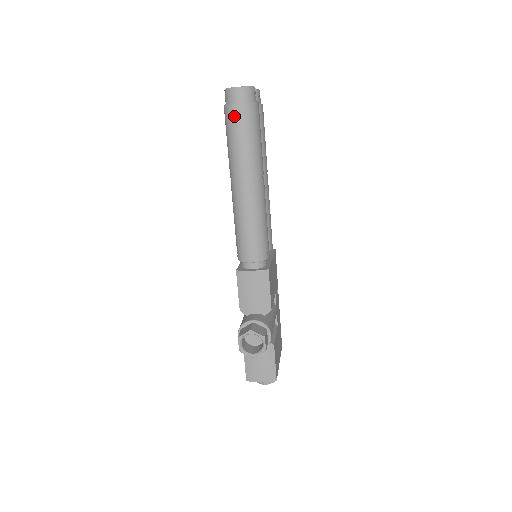
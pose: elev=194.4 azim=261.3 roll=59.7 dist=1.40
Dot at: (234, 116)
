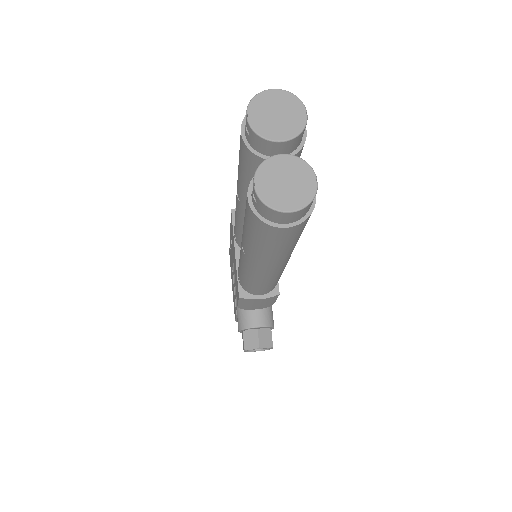
Dot at: (273, 235)
